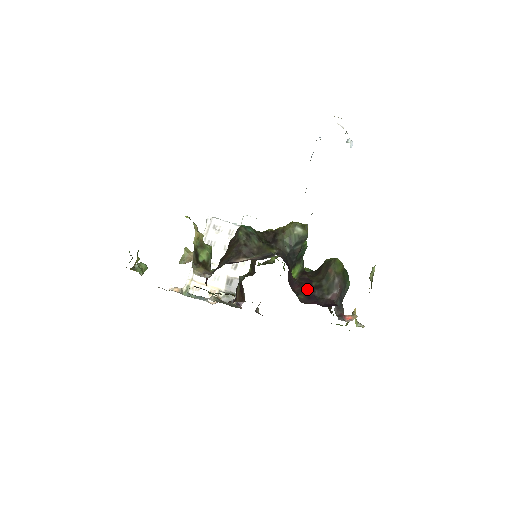
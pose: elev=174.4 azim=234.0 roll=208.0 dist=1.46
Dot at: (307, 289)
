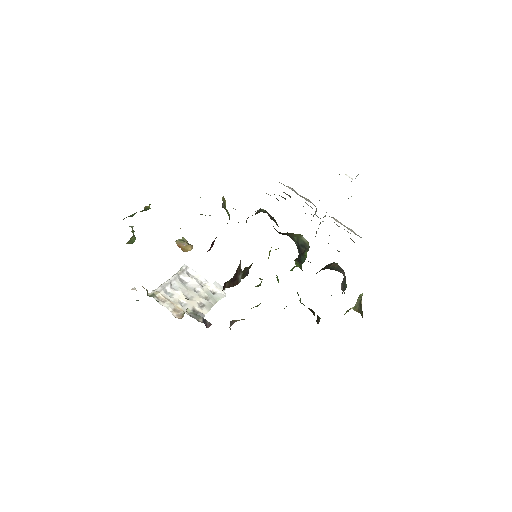
Dot at: occluded
